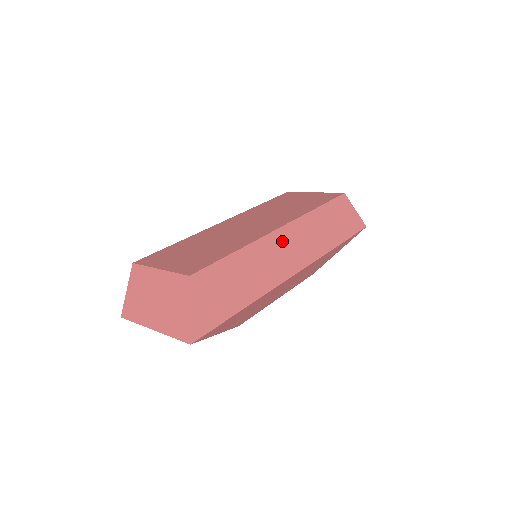
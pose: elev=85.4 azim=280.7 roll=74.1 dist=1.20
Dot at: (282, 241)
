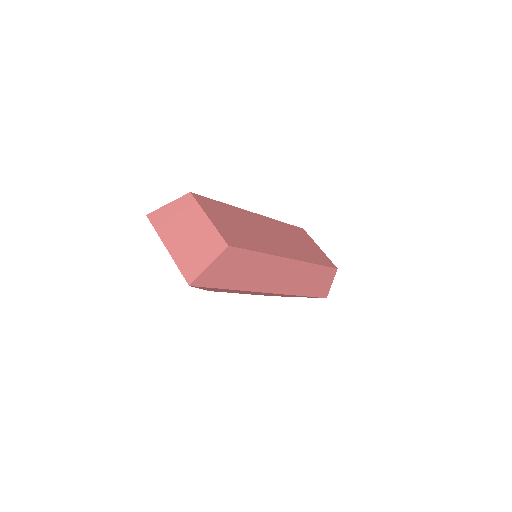
Dot at: (285, 268)
